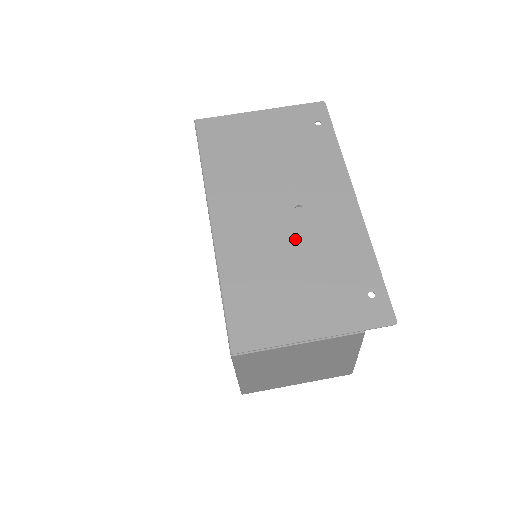
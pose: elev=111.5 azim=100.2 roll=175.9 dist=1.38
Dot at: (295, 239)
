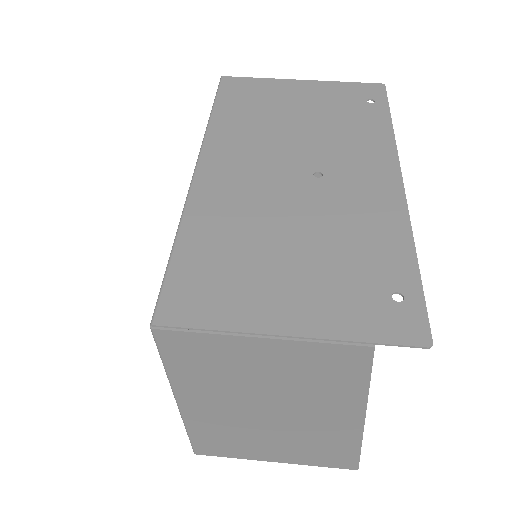
Dot at: (301, 206)
